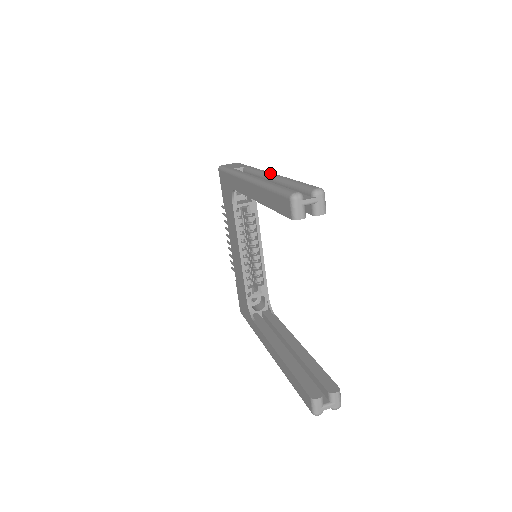
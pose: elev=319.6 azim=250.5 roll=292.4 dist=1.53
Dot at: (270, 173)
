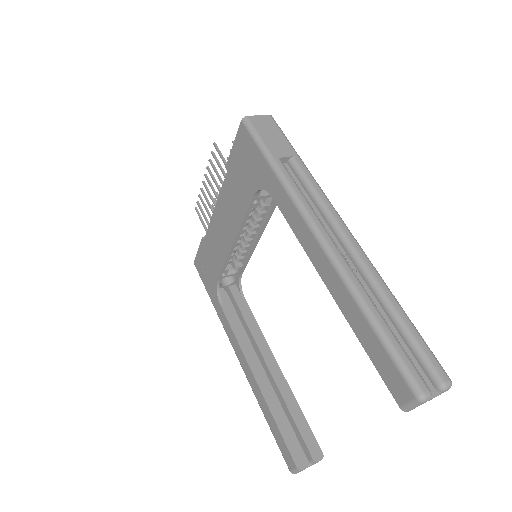
Dot at: (351, 237)
